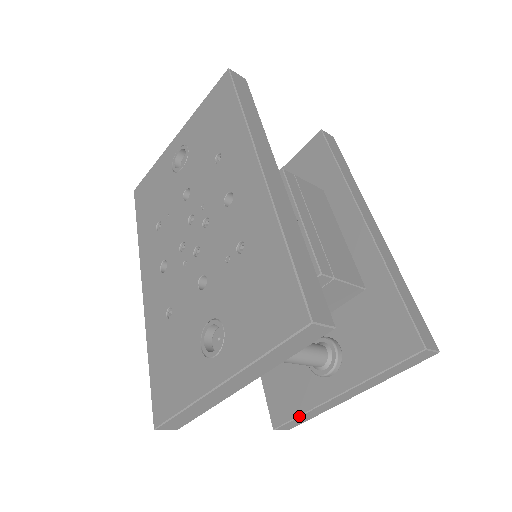
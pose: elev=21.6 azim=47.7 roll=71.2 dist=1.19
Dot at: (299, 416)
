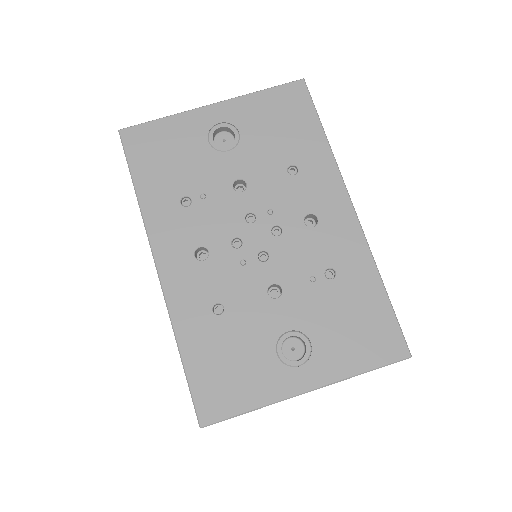
Dot at: occluded
